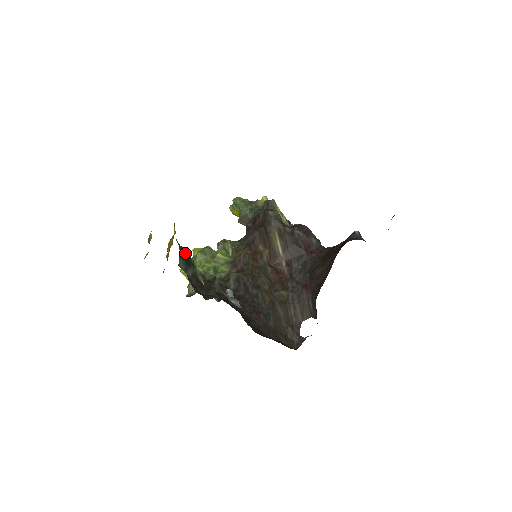
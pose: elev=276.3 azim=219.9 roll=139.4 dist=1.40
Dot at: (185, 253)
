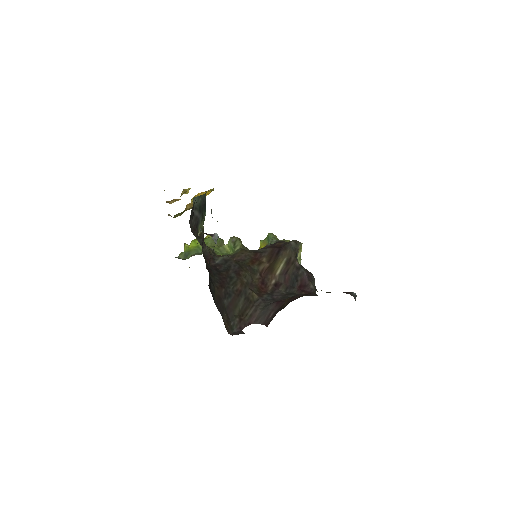
Dot at: (204, 204)
